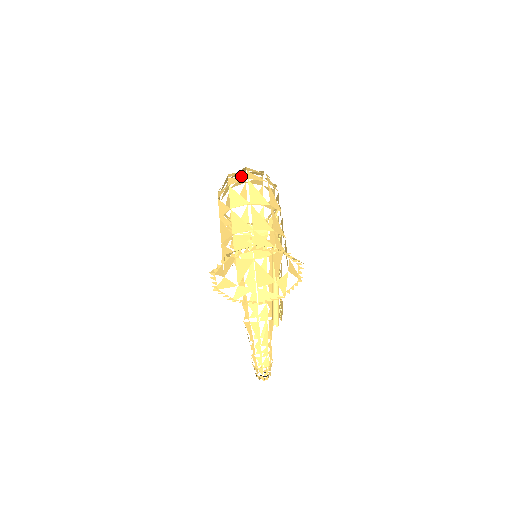
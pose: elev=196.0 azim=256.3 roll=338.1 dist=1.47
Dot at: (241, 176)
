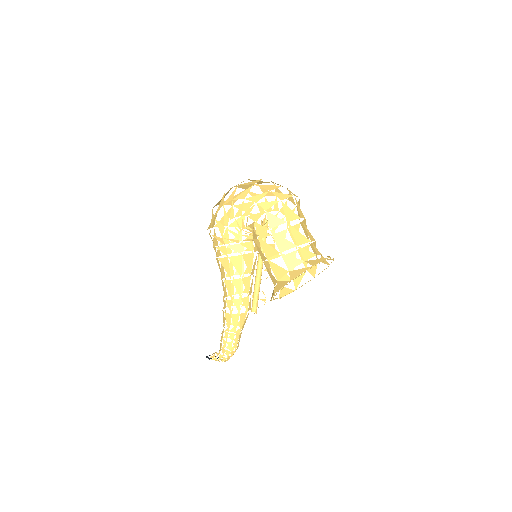
Dot at: (241, 182)
